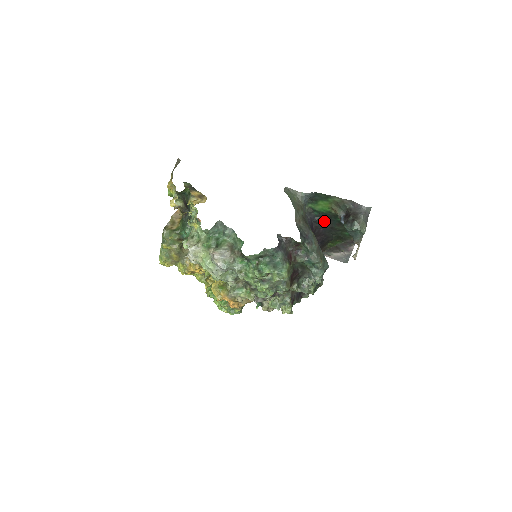
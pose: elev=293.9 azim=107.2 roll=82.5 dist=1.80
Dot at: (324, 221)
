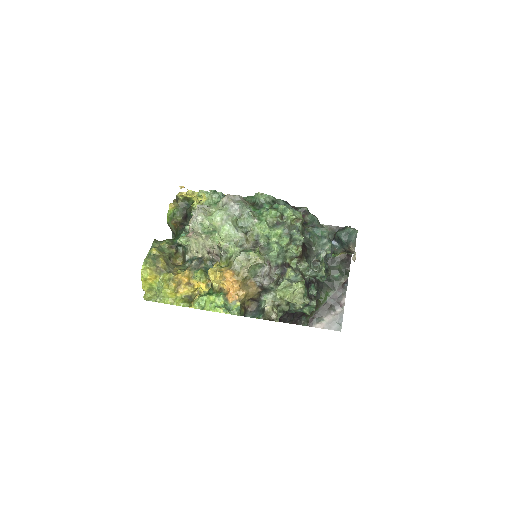
Dot at: occluded
